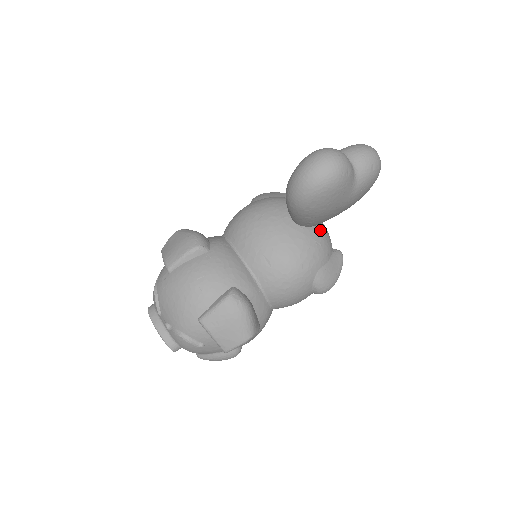
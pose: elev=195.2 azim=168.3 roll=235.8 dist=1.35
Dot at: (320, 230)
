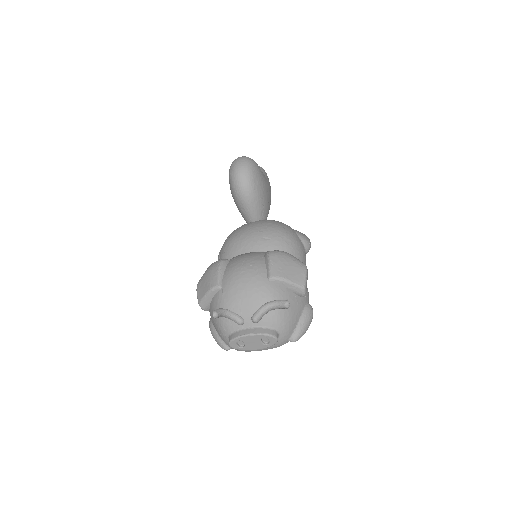
Dot at: occluded
